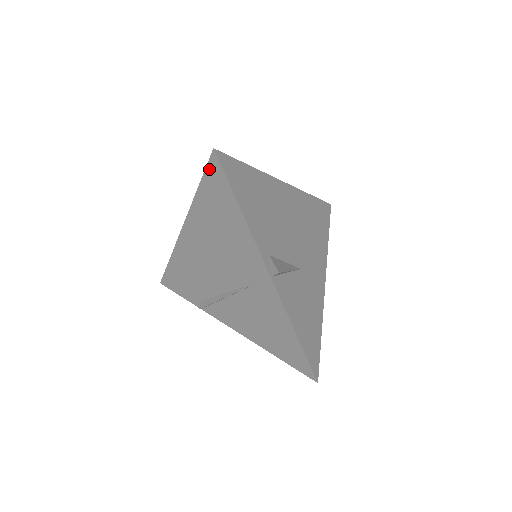
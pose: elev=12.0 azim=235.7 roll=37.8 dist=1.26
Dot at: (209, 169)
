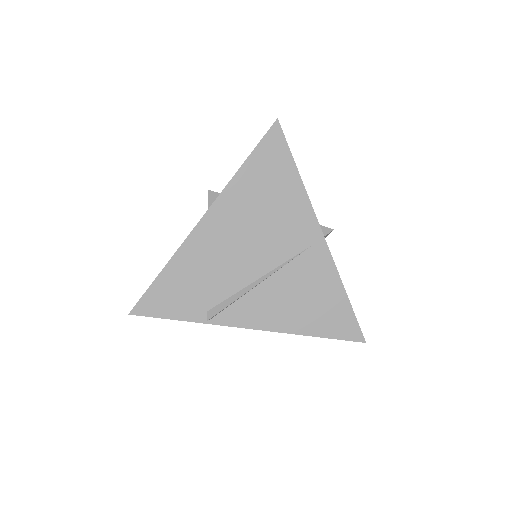
Dot at: (267, 139)
